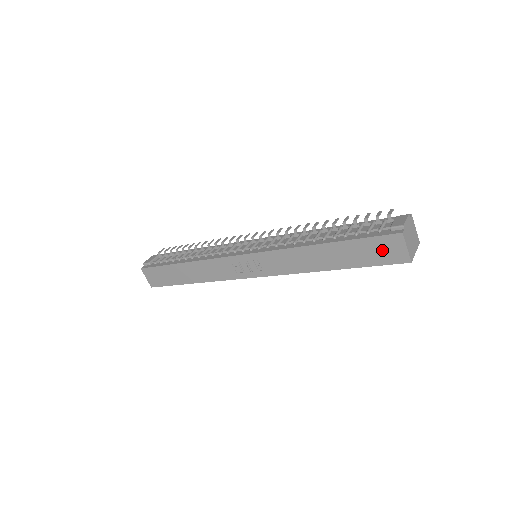
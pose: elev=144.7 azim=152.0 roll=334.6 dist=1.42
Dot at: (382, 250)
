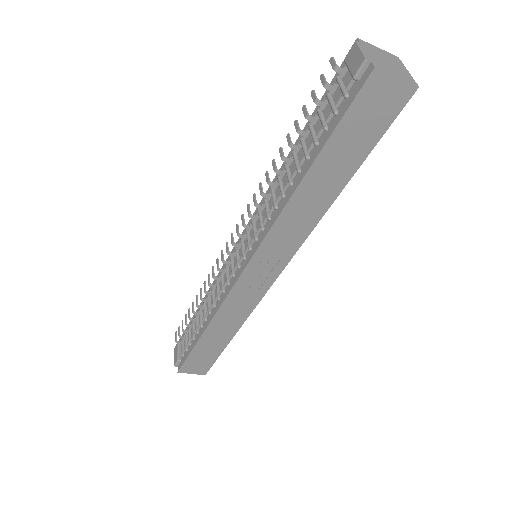
Dot at: (372, 112)
